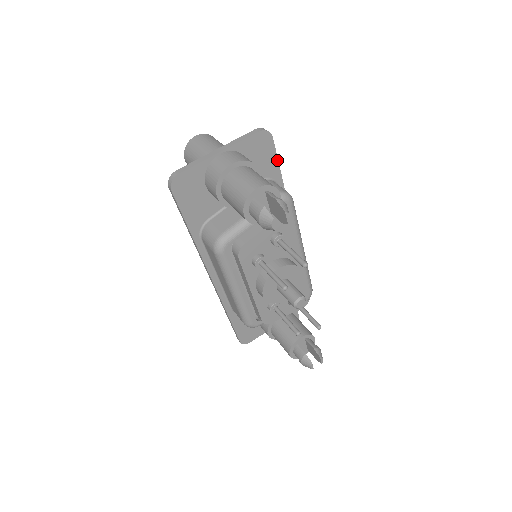
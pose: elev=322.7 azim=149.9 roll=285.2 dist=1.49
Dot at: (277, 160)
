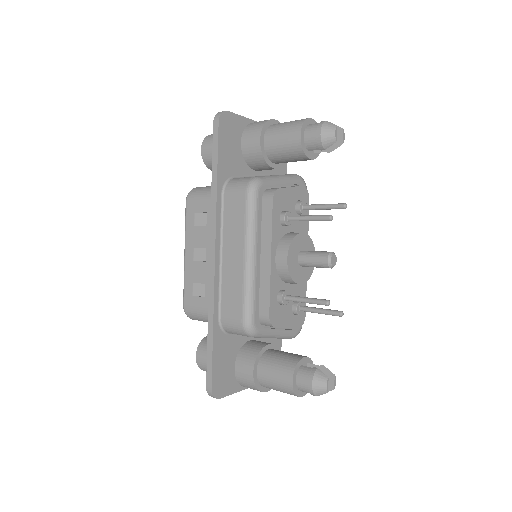
Dot at: (286, 168)
